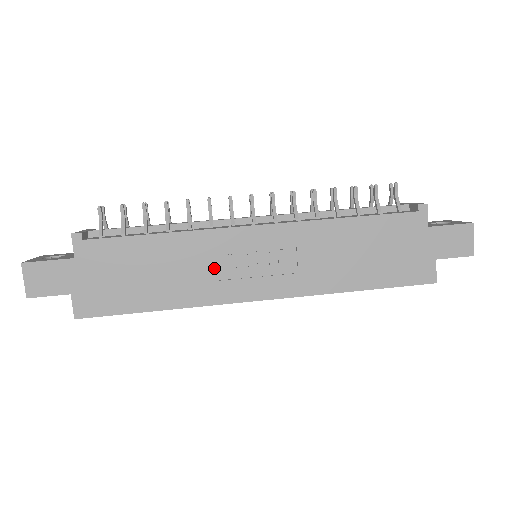
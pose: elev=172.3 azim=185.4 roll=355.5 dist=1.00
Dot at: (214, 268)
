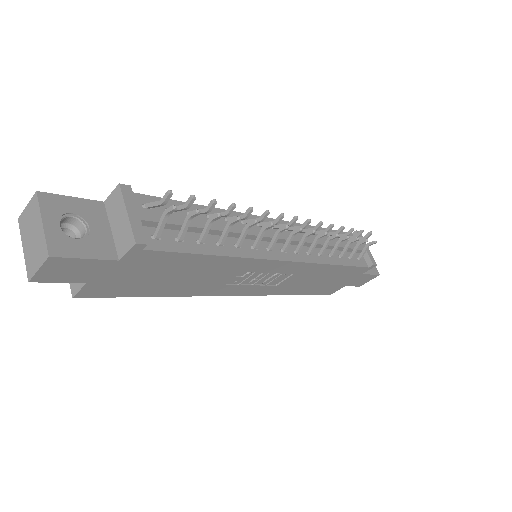
Dot at: (231, 279)
